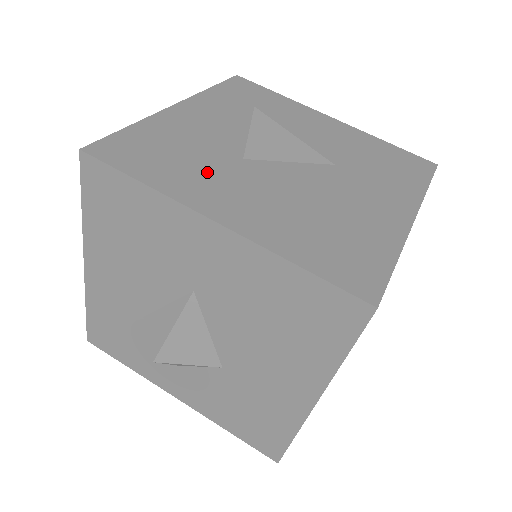
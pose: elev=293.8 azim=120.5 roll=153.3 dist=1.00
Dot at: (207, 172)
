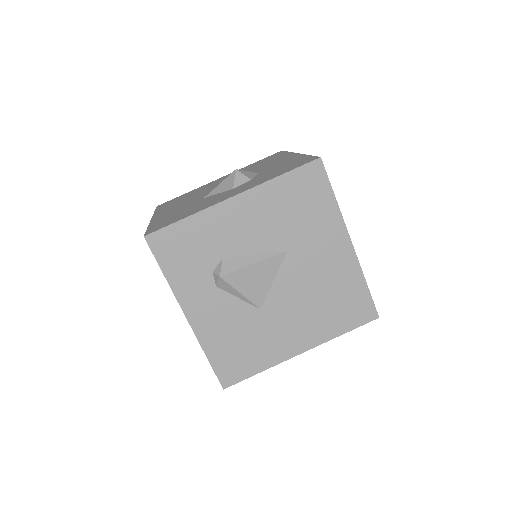
Dot at: (265, 337)
